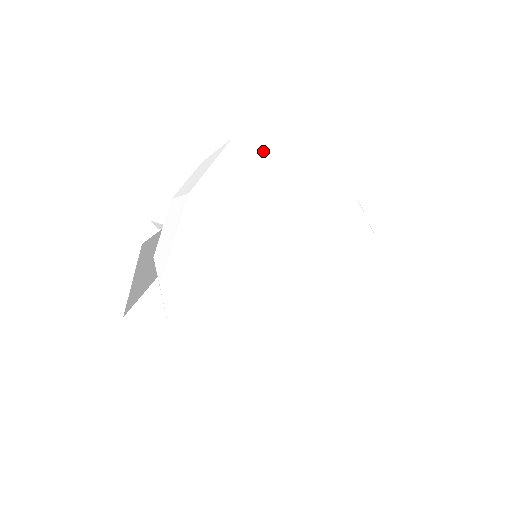
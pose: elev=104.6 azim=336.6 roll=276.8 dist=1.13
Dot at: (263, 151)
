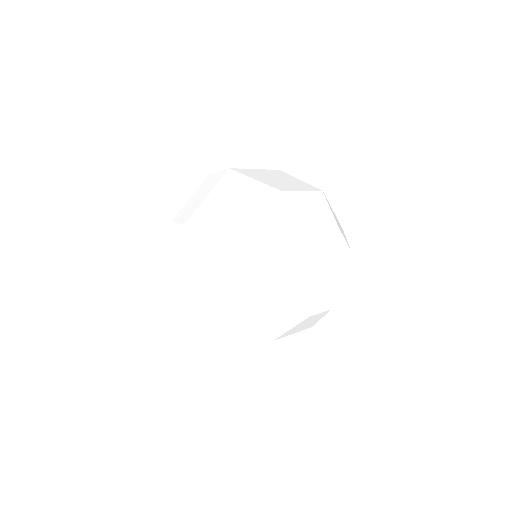
Dot at: (182, 239)
